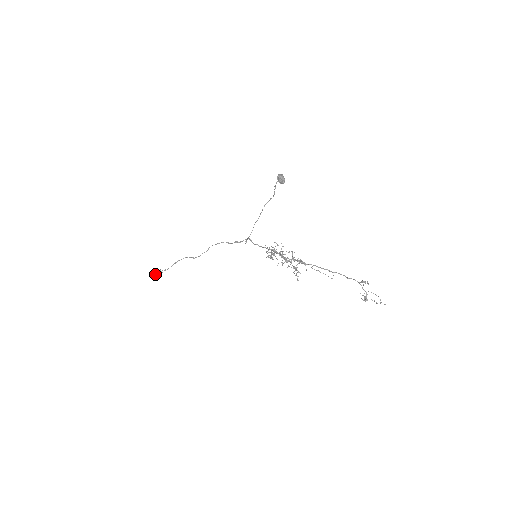
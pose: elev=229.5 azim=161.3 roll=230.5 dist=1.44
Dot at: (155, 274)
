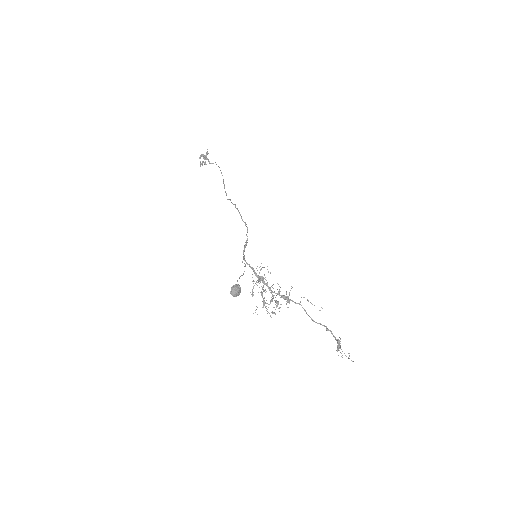
Dot at: (200, 161)
